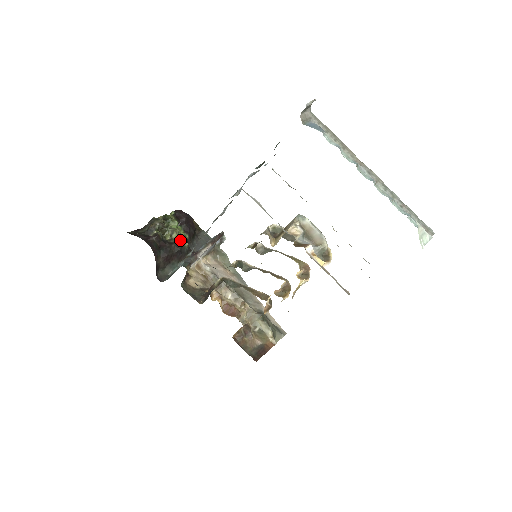
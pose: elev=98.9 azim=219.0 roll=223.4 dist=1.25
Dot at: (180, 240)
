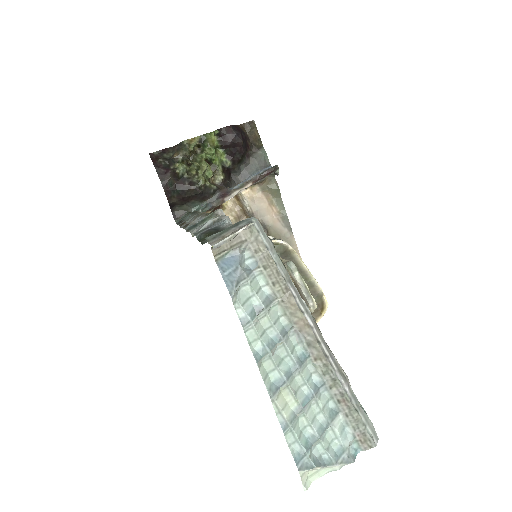
Dot at: (210, 175)
